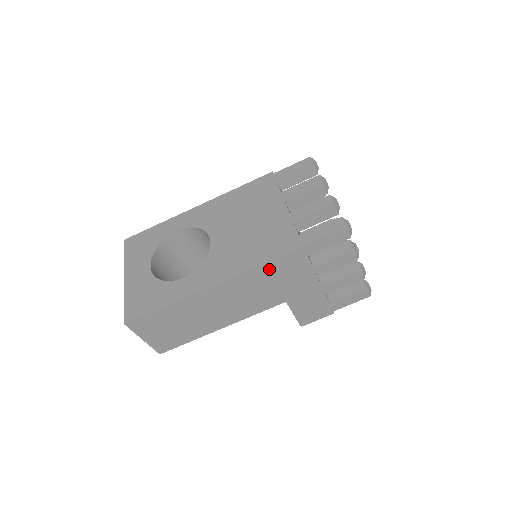
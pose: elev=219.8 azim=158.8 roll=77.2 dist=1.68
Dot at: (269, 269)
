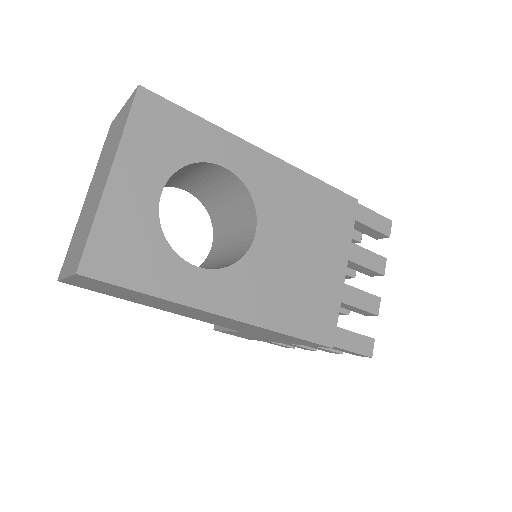
Dot at: (285, 336)
